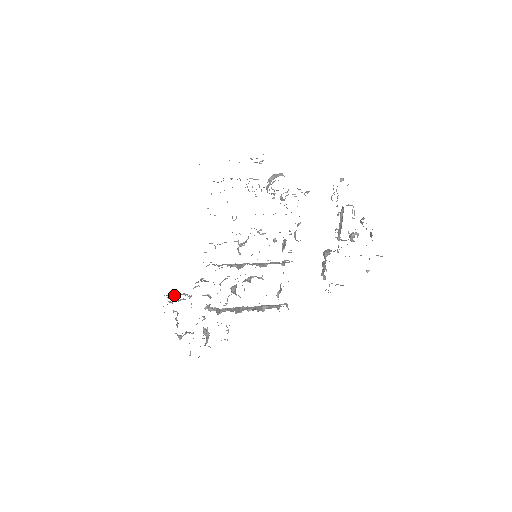
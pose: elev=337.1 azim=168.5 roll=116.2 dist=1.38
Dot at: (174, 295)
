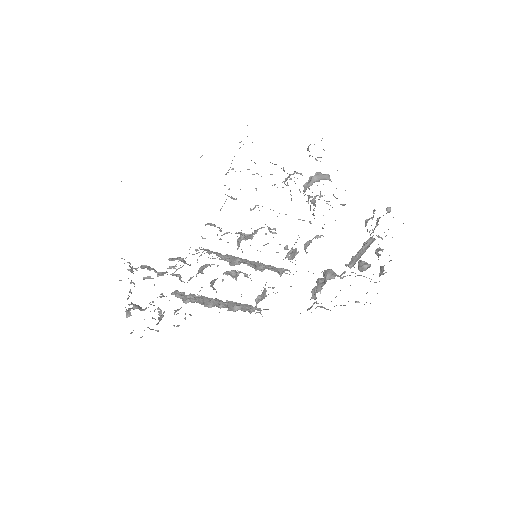
Dot at: (140, 267)
